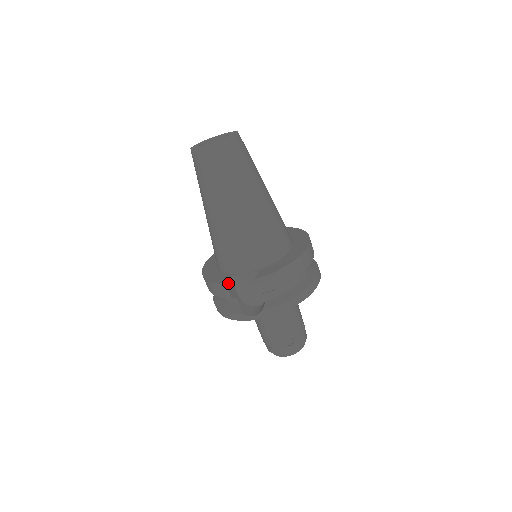
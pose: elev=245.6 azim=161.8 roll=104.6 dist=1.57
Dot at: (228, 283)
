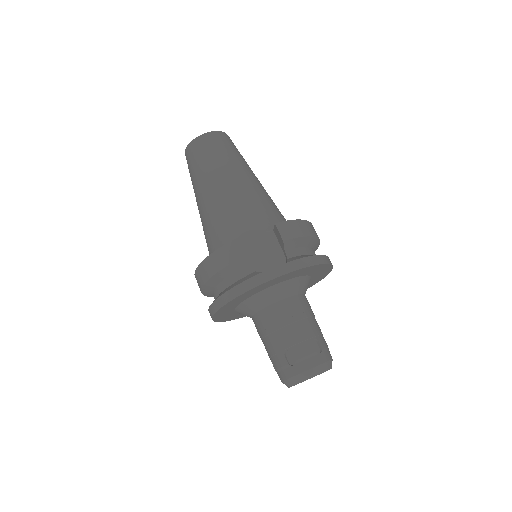
Dot at: occluded
